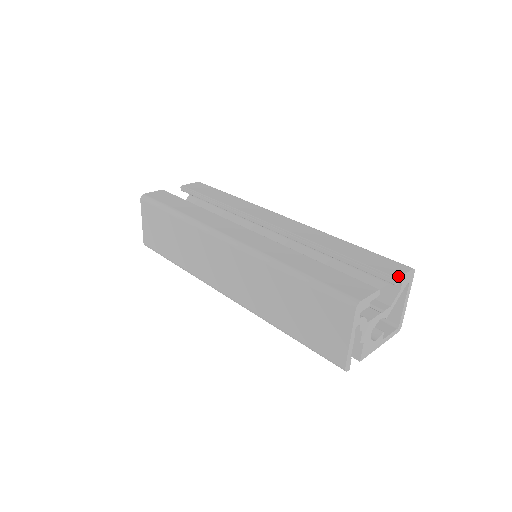
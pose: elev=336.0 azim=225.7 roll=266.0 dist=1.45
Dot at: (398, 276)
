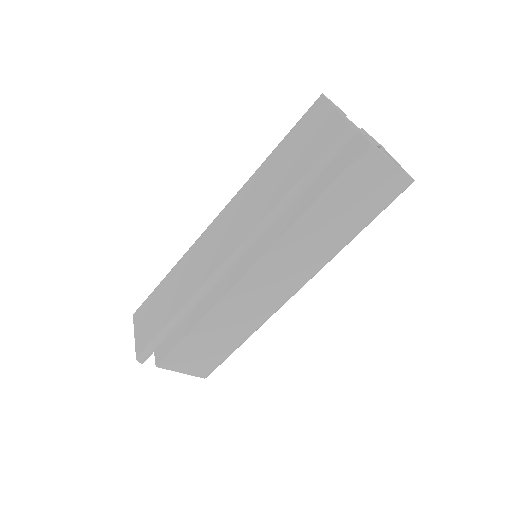
Dot at: occluded
